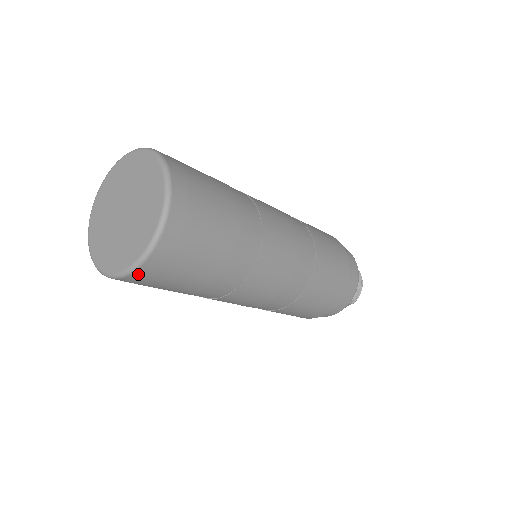
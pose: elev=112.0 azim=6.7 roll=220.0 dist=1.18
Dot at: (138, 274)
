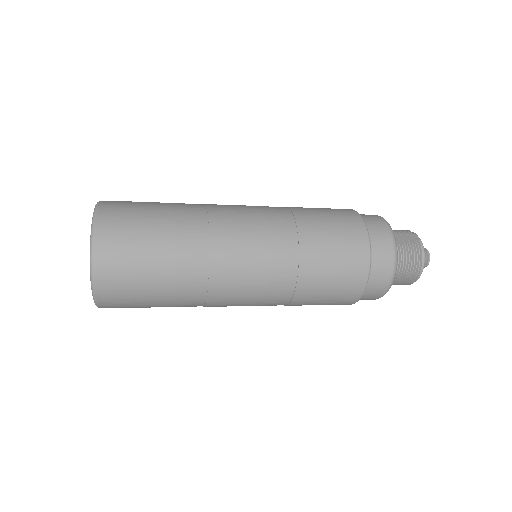
Dot at: occluded
